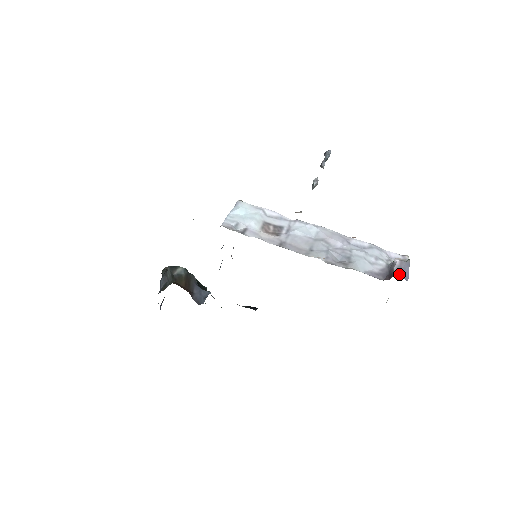
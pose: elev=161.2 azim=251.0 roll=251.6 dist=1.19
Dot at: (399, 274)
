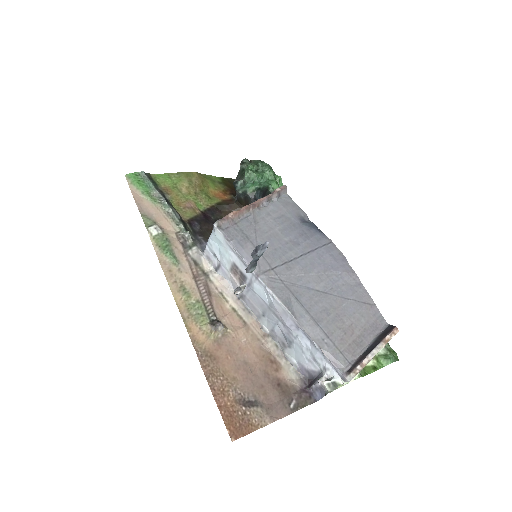
Dot at: (313, 392)
